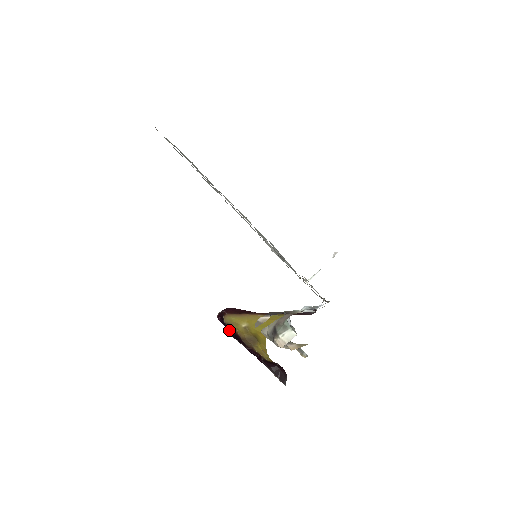
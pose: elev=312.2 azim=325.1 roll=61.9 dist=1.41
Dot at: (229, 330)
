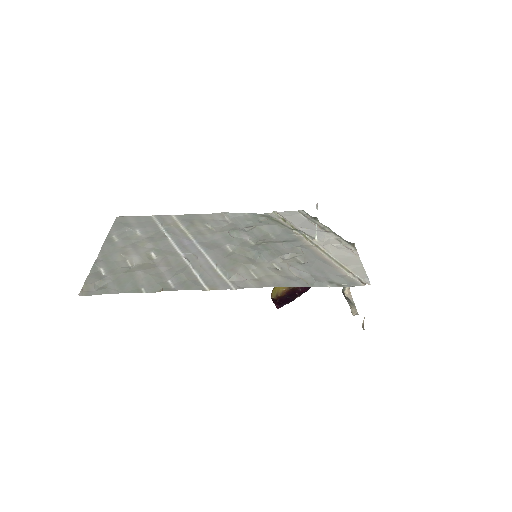
Dot at: (285, 300)
